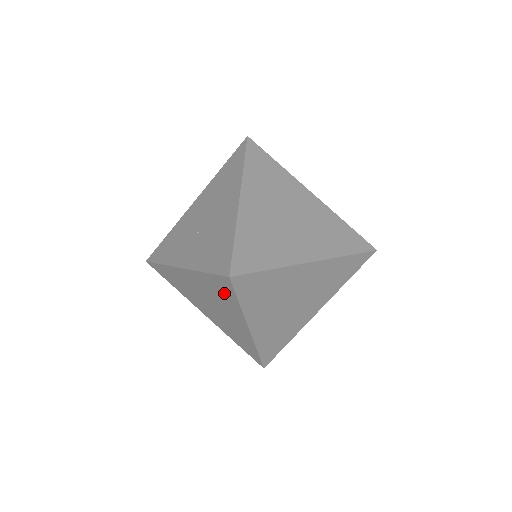
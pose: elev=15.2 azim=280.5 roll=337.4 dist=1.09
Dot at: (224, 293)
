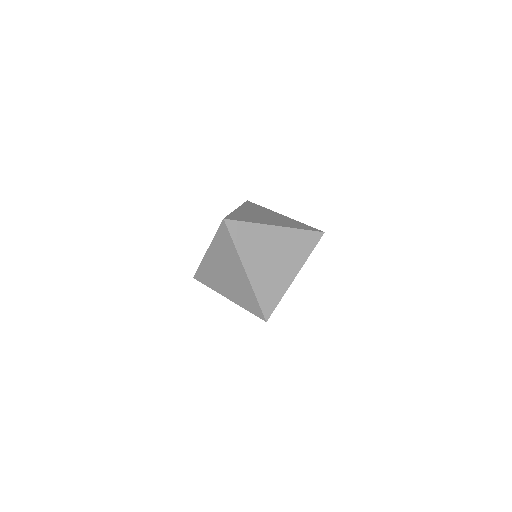
Dot at: (226, 243)
